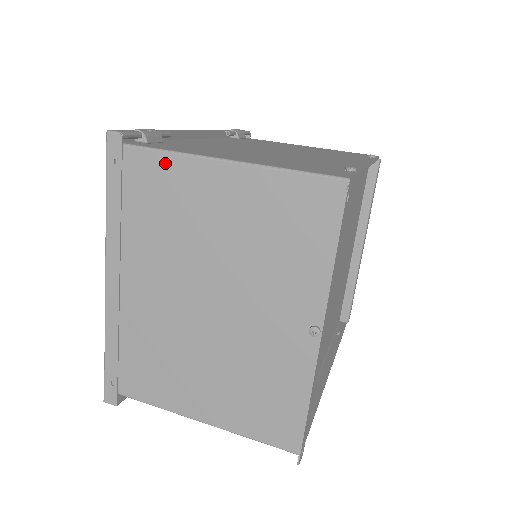
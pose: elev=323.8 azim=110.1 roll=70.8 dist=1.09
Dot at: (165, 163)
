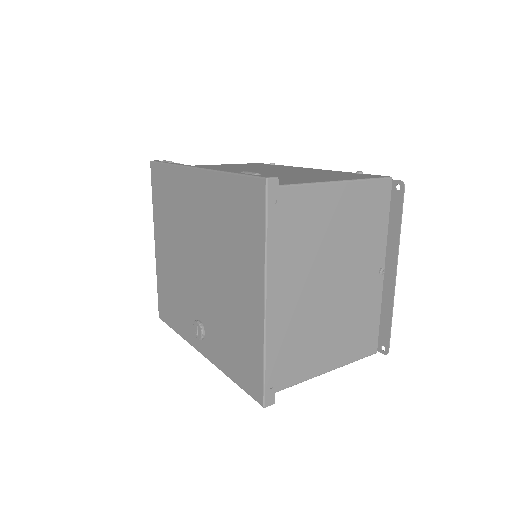
Dot at: (302, 193)
